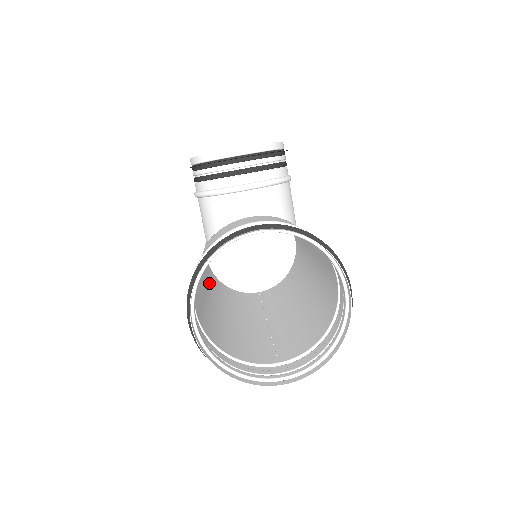
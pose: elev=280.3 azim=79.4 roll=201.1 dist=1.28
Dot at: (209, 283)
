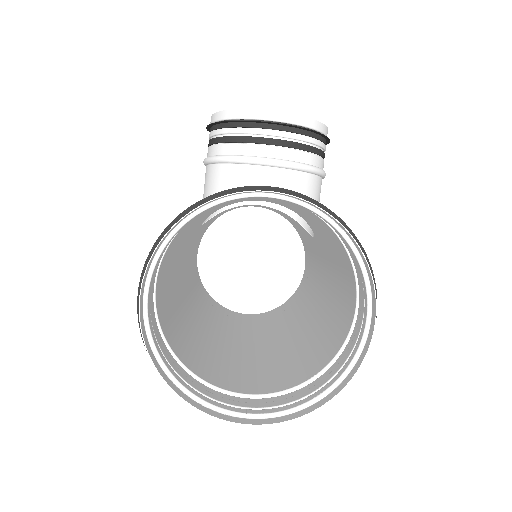
Dot at: (190, 280)
